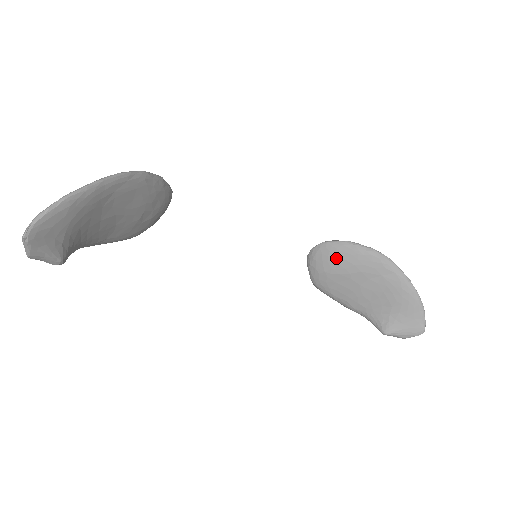
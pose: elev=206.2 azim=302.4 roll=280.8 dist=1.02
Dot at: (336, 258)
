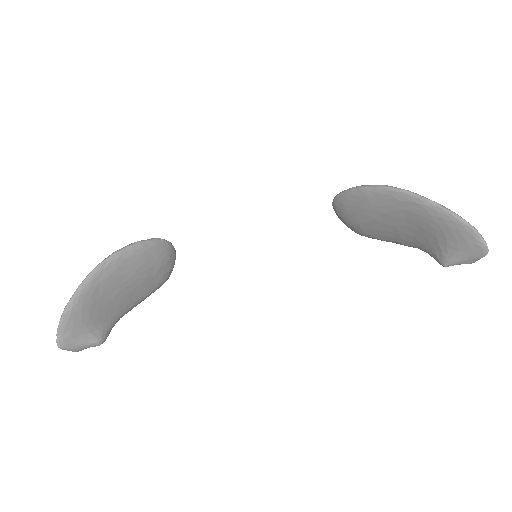
Dot at: (352, 209)
